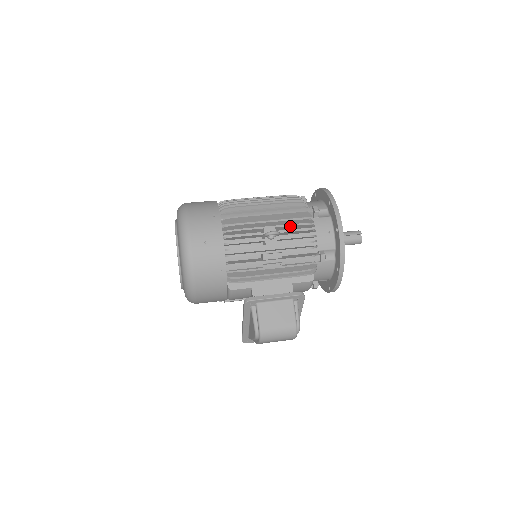
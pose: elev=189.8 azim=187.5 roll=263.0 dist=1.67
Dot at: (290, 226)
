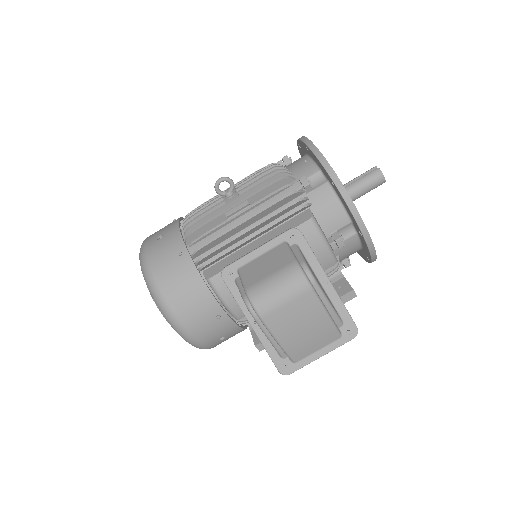
Dot at: (252, 178)
